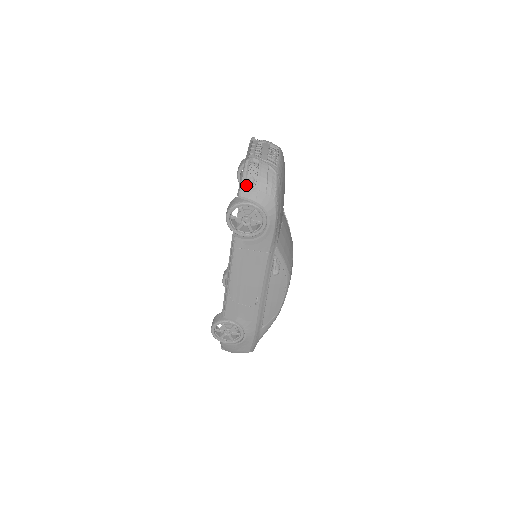
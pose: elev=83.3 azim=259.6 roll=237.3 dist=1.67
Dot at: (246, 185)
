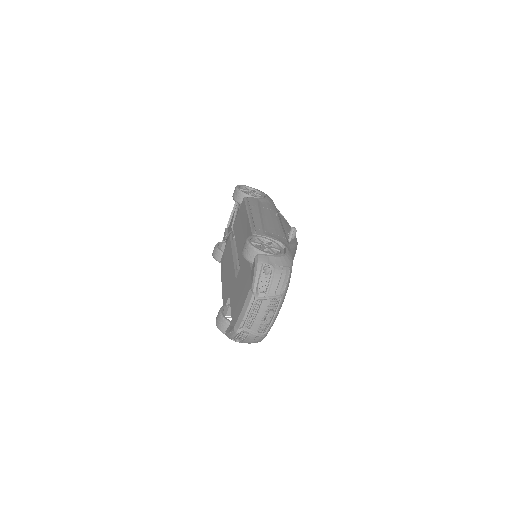
Dot at: occluded
